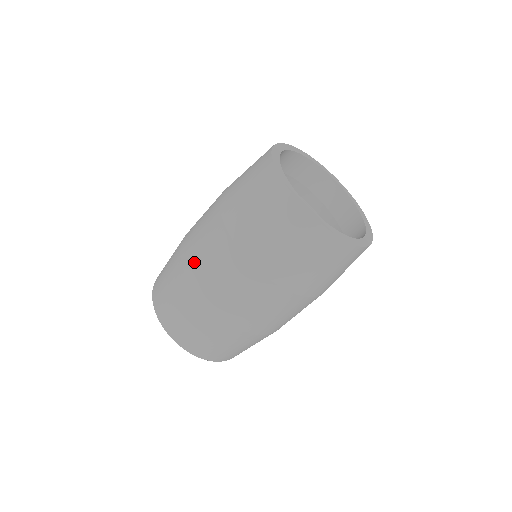
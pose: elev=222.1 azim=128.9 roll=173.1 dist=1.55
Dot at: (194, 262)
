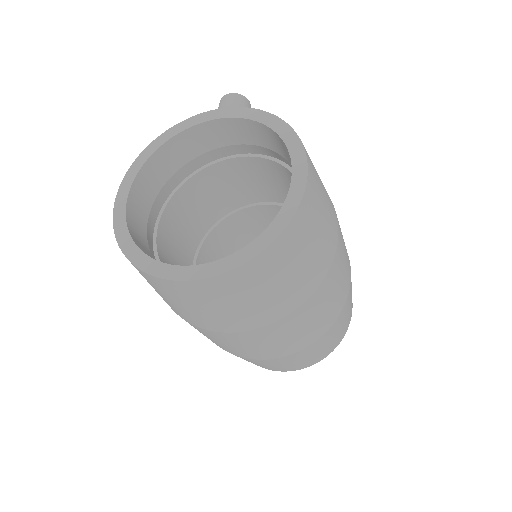
Dot at: occluded
